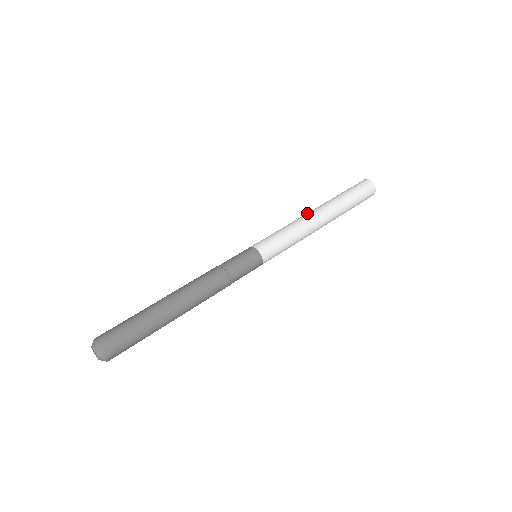
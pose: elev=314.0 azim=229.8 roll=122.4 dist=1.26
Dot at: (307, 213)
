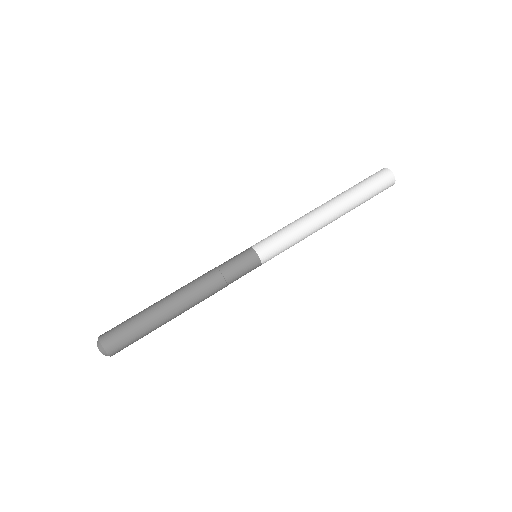
Dot at: (316, 211)
